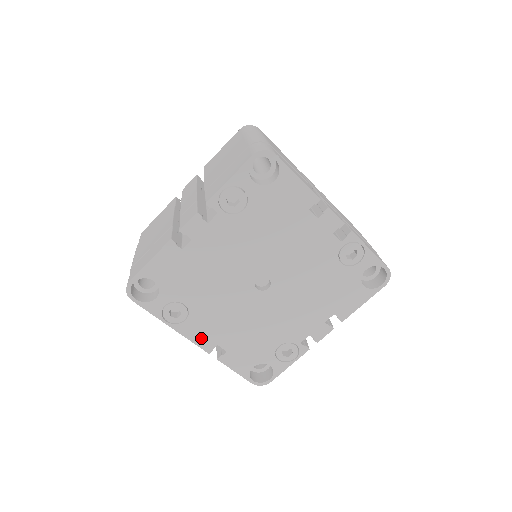
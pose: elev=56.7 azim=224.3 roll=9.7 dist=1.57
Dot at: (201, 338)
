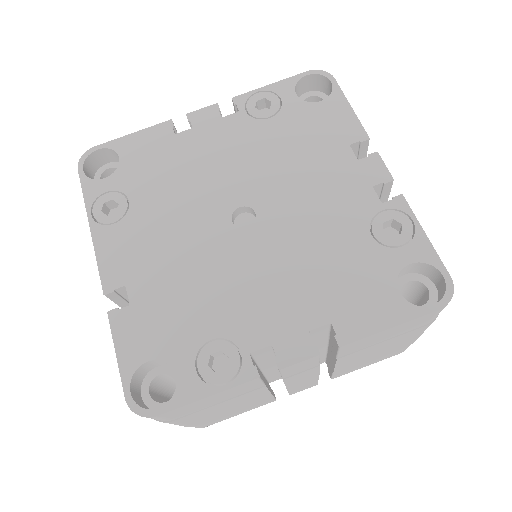
Dot at: (113, 262)
